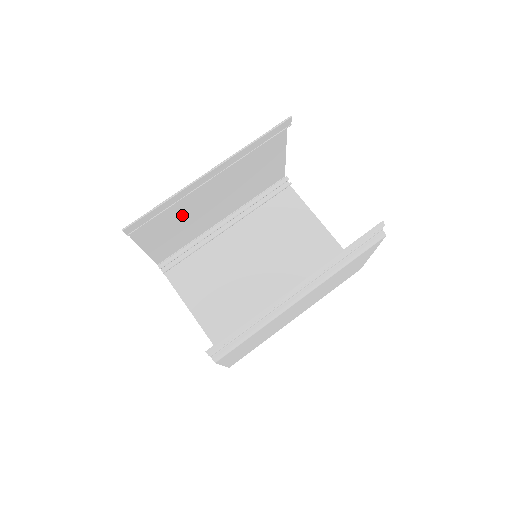
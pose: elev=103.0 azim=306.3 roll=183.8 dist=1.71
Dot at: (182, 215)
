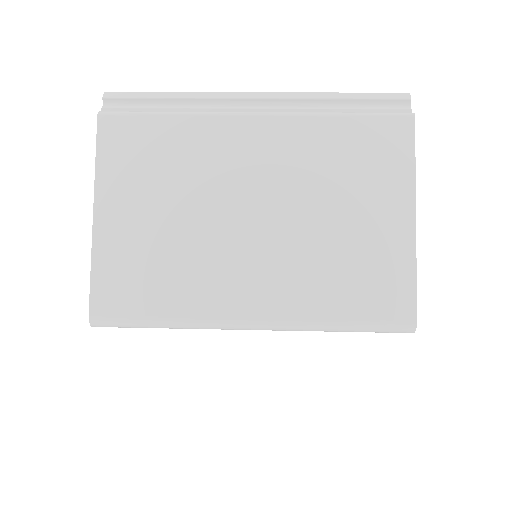
Dot at: occluded
